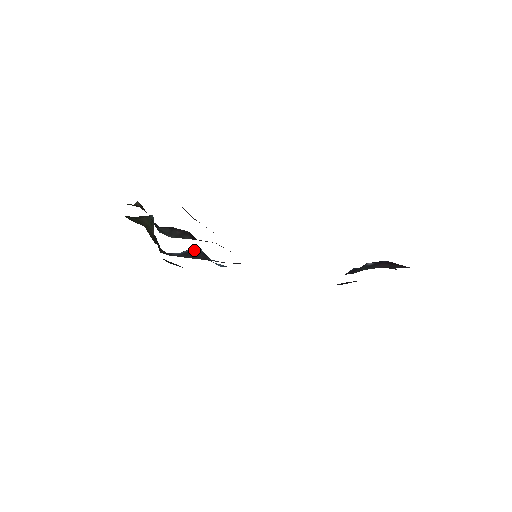
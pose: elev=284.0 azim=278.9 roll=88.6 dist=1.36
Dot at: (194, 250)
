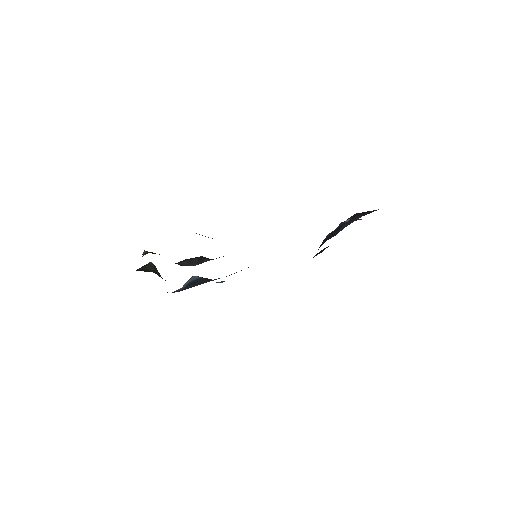
Dot at: (194, 279)
